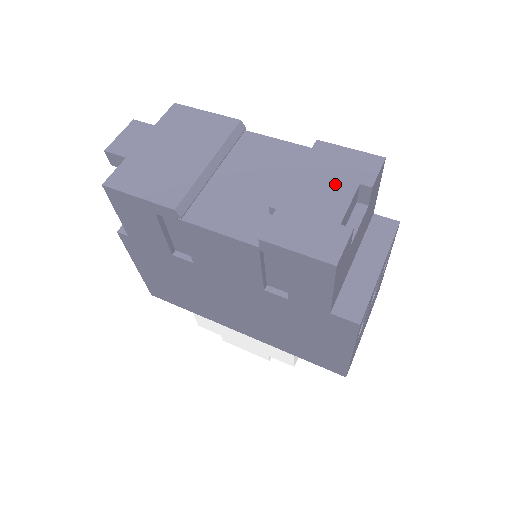
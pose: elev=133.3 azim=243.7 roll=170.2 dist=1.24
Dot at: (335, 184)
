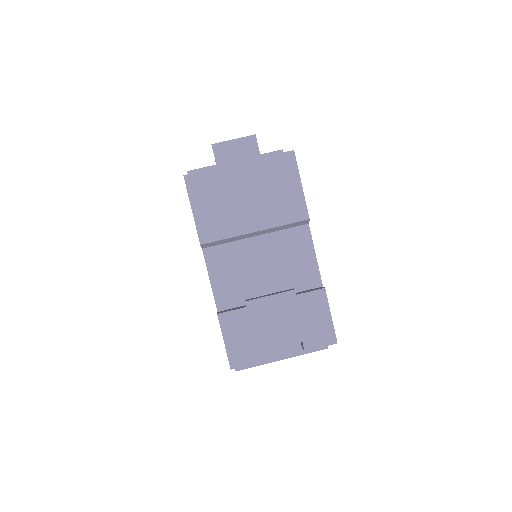
Dot at: (292, 328)
